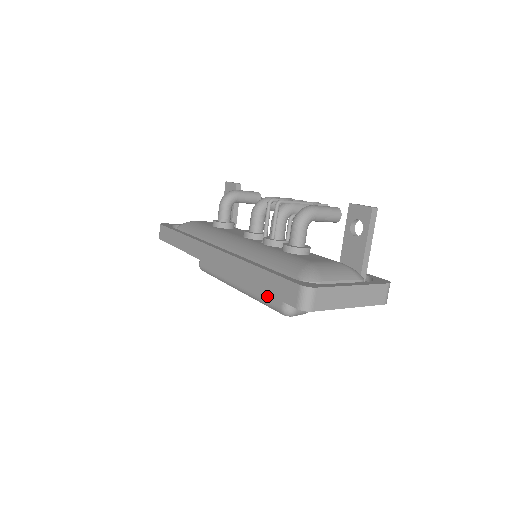
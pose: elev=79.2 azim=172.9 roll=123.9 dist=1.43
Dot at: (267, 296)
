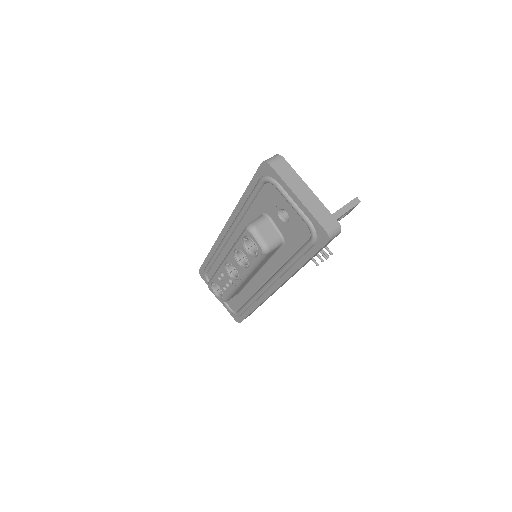
Dot at: occluded
